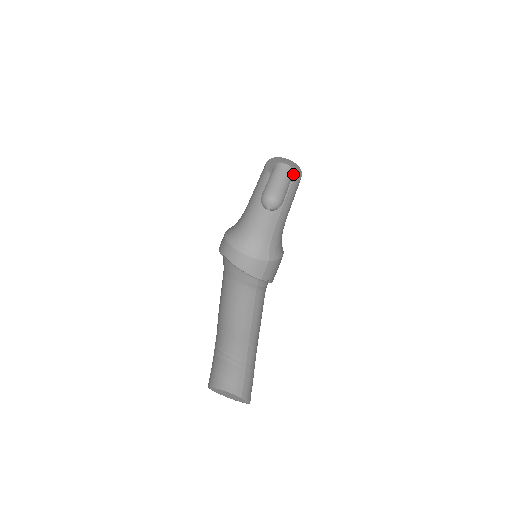
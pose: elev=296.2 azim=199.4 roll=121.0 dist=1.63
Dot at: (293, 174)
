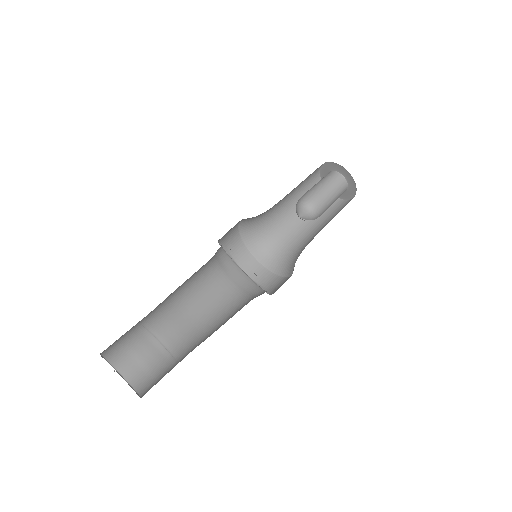
Dot at: (347, 183)
